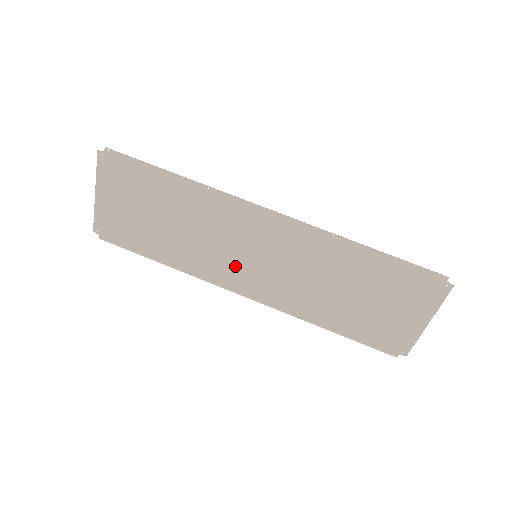
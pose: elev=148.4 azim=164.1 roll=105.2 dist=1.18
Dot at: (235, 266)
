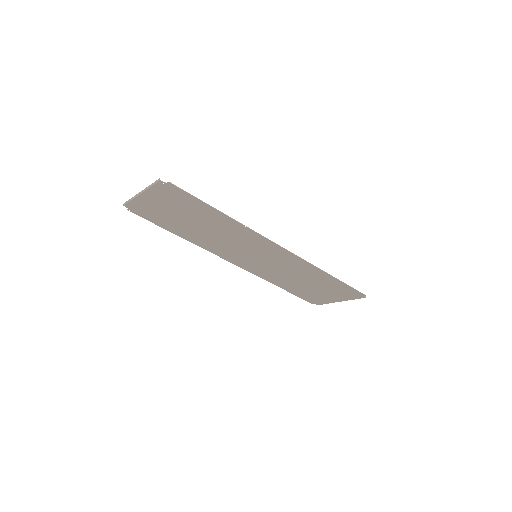
Dot at: (237, 254)
